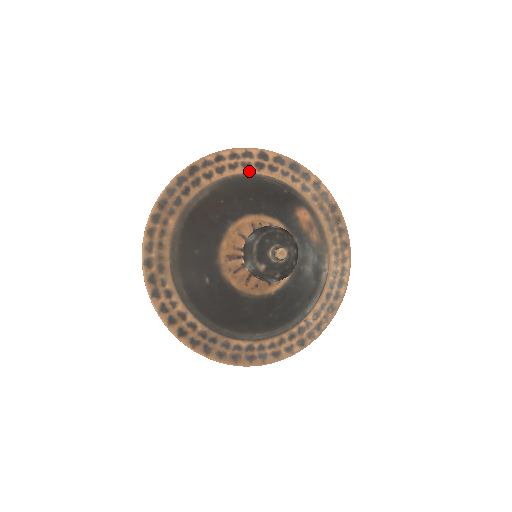
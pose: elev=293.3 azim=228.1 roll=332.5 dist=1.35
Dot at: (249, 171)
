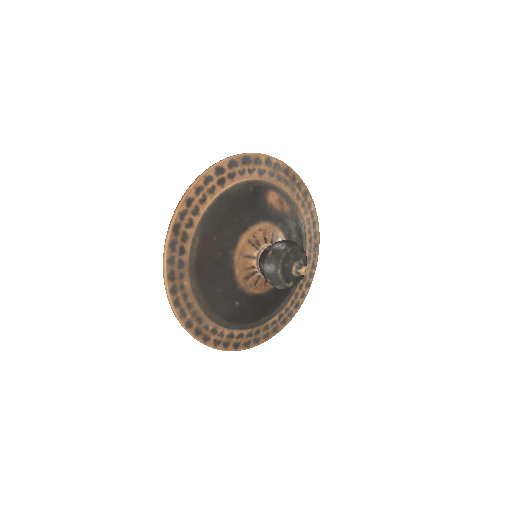
Dot at: (216, 193)
